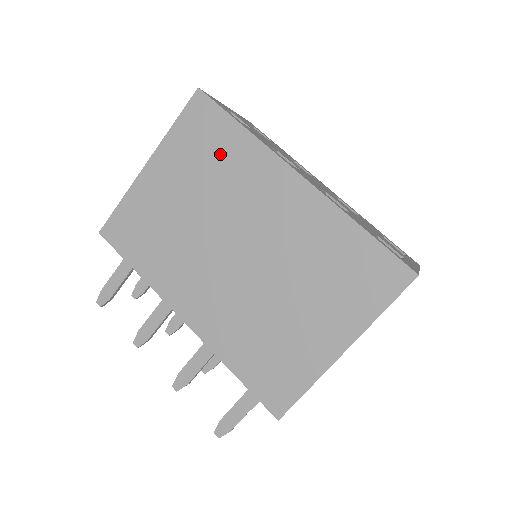
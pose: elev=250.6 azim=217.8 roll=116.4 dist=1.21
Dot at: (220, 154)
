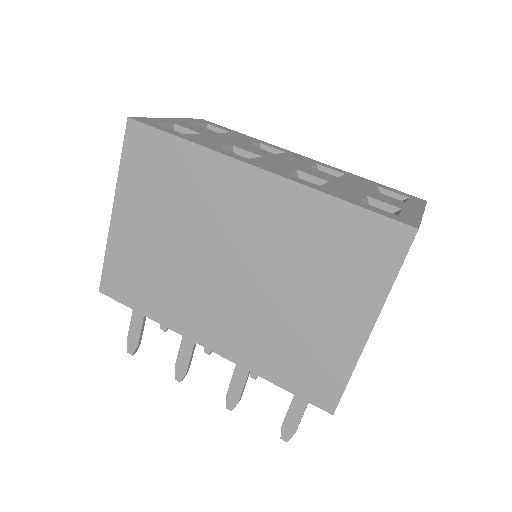
Dot at: (175, 176)
